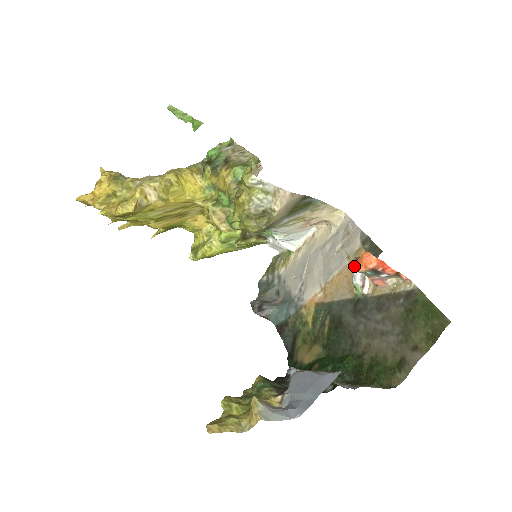
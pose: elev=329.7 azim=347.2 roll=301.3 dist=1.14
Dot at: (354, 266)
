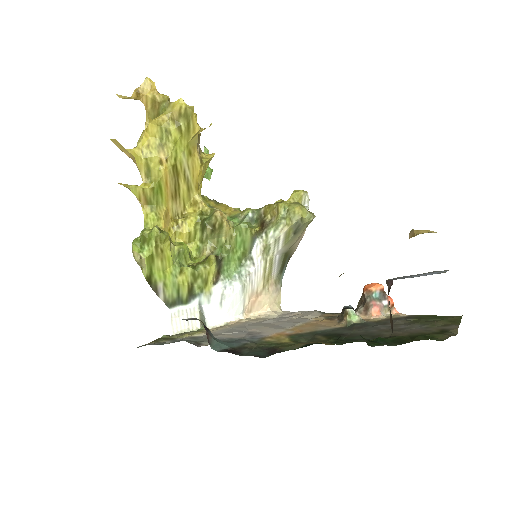
Dot at: (327, 318)
